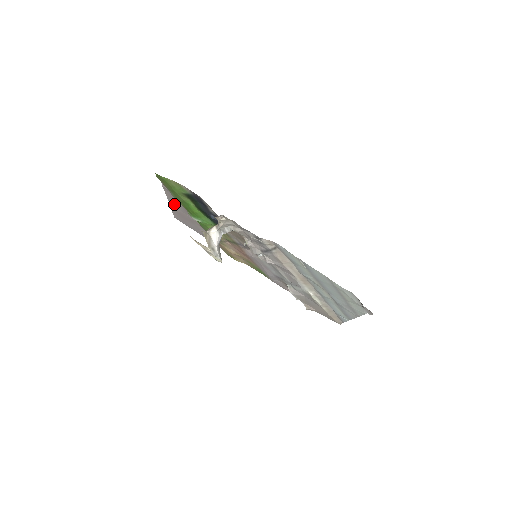
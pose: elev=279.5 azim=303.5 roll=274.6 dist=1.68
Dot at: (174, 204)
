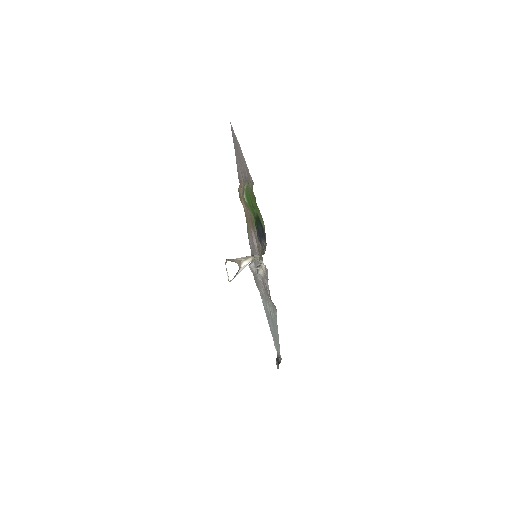
Dot at: (242, 157)
